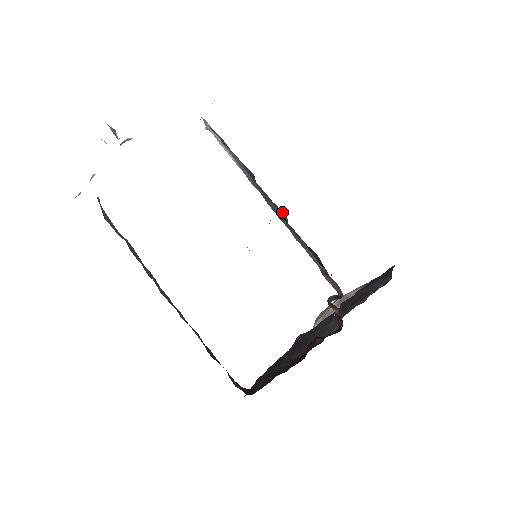
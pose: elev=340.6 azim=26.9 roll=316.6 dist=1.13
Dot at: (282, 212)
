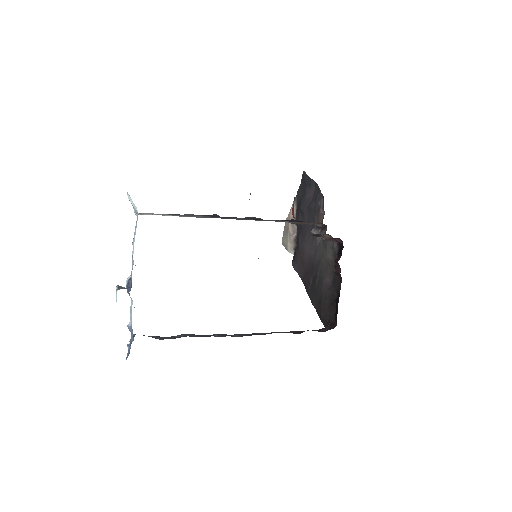
Dot at: (253, 218)
